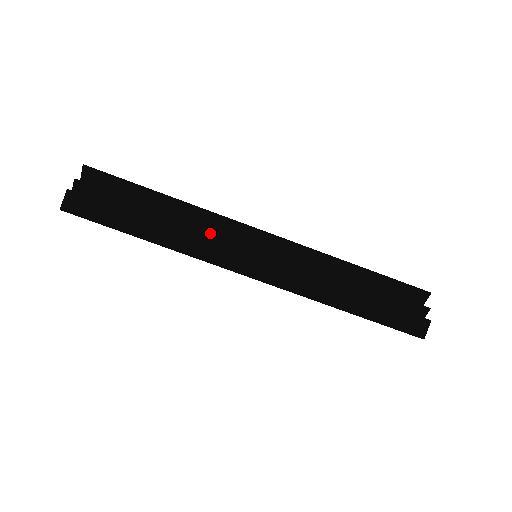
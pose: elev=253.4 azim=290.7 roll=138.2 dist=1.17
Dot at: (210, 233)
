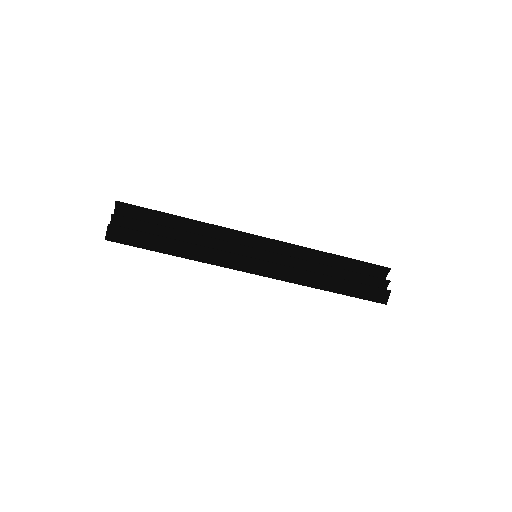
Dot at: (220, 243)
